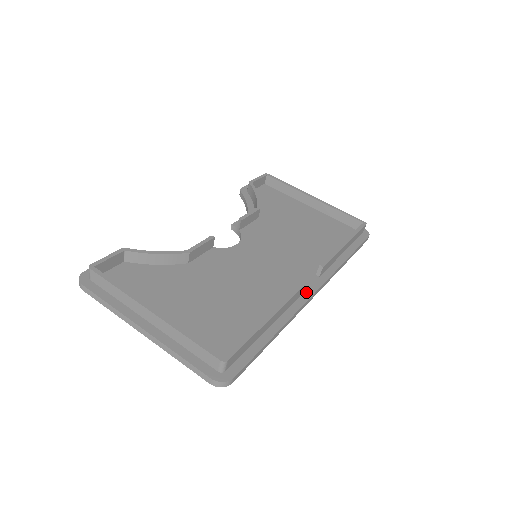
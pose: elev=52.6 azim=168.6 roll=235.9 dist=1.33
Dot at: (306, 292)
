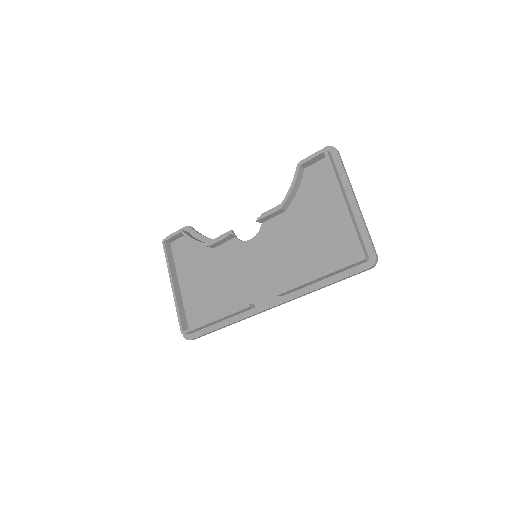
Dot at: (262, 306)
